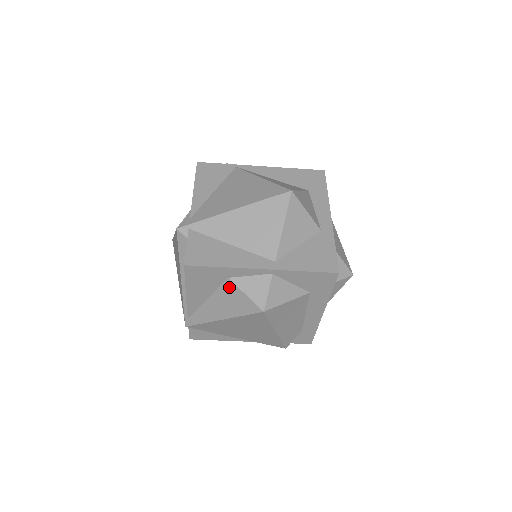
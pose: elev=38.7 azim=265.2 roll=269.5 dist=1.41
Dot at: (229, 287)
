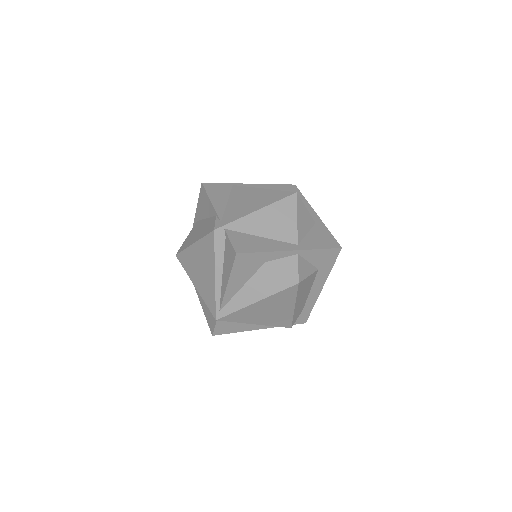
Dot at: (266, 270)
